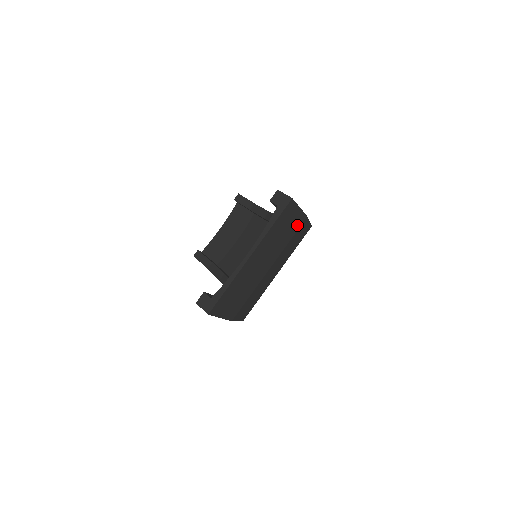
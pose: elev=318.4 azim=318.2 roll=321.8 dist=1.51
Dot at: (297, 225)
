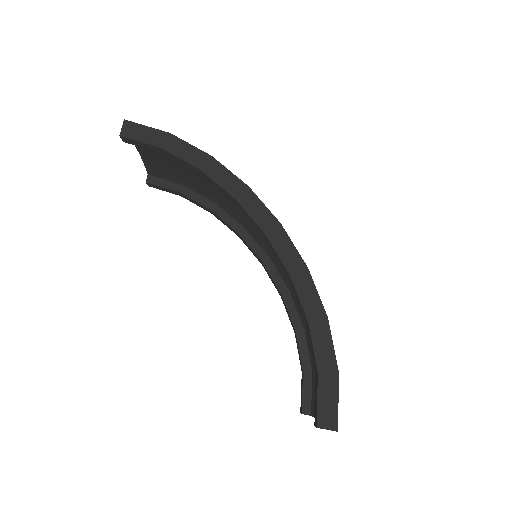
Dot at: occluded
